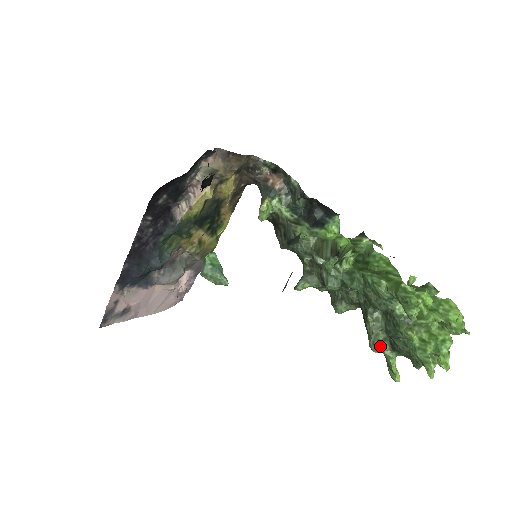
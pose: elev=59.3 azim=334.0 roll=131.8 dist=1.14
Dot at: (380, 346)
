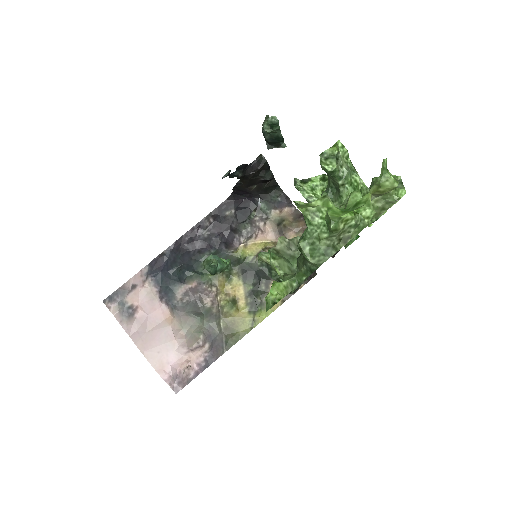
Dot at: (284, 260)
